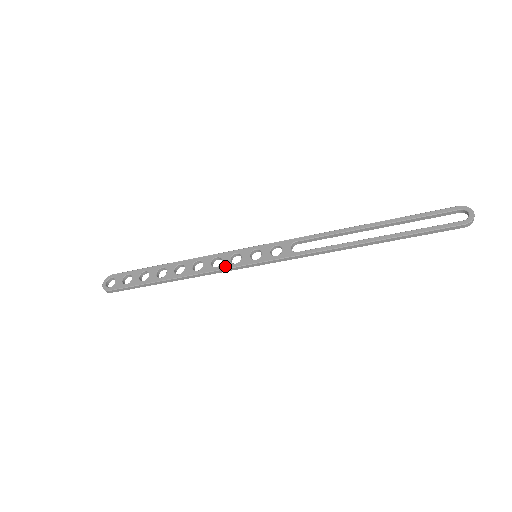
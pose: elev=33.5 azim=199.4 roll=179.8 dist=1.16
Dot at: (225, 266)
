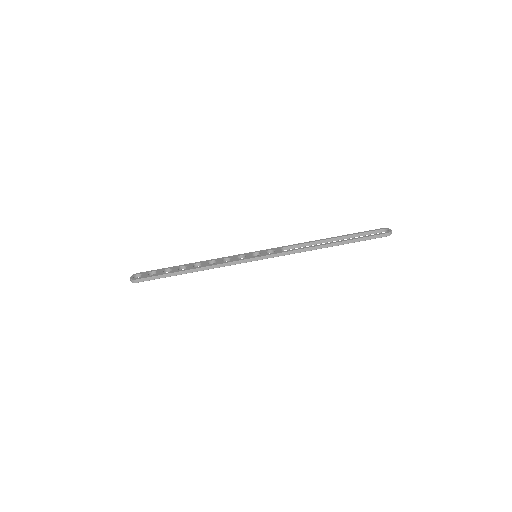
Dot at: (234, 260)
